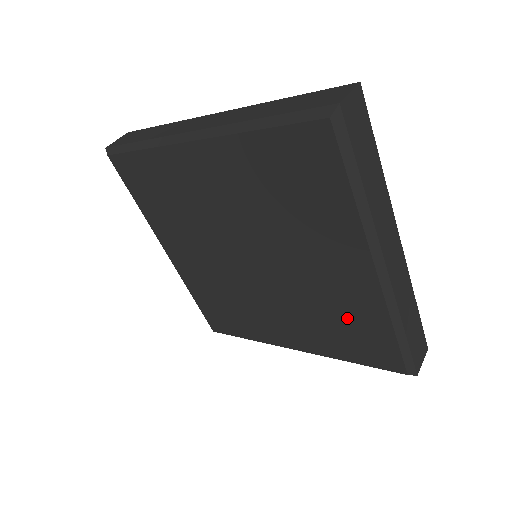
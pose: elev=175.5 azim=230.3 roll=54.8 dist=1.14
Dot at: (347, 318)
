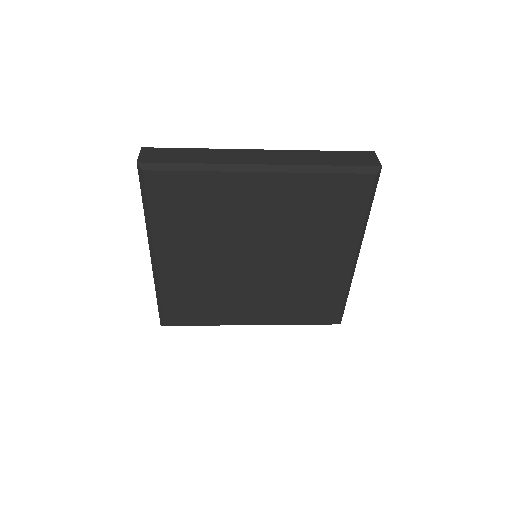
Dot at: (315, 293)
